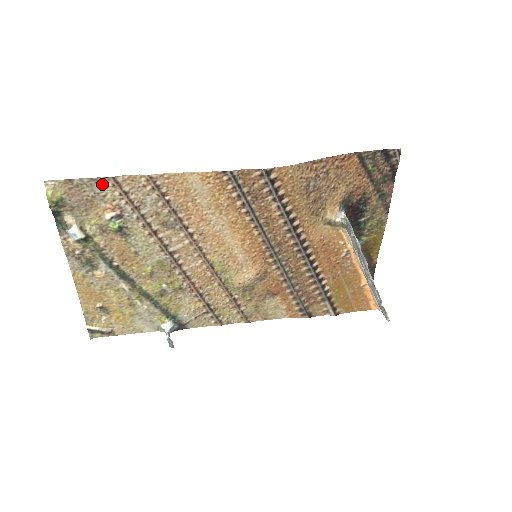
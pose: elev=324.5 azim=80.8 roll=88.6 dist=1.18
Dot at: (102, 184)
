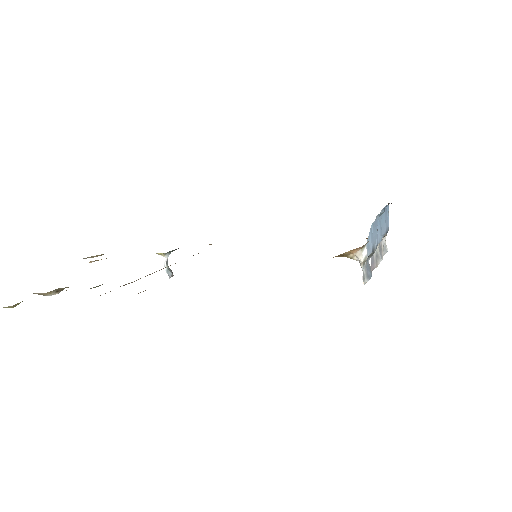
Dot at: occluded
